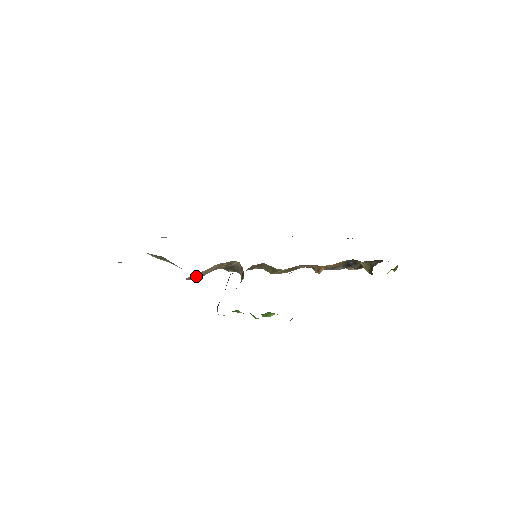
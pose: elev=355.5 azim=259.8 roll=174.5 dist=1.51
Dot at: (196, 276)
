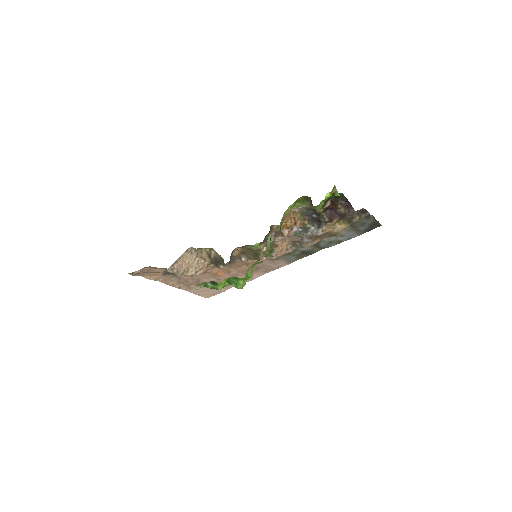
Dot at: (178, 267)
